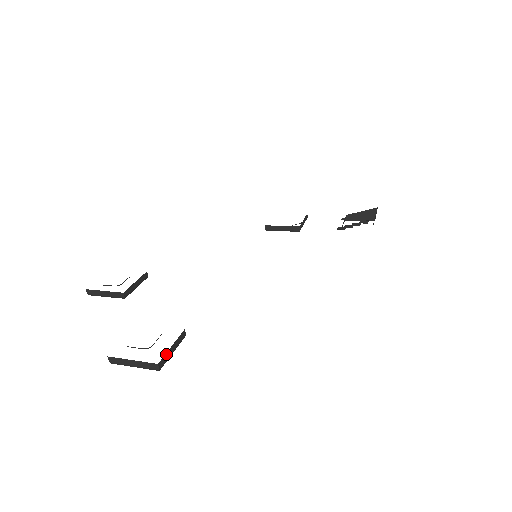
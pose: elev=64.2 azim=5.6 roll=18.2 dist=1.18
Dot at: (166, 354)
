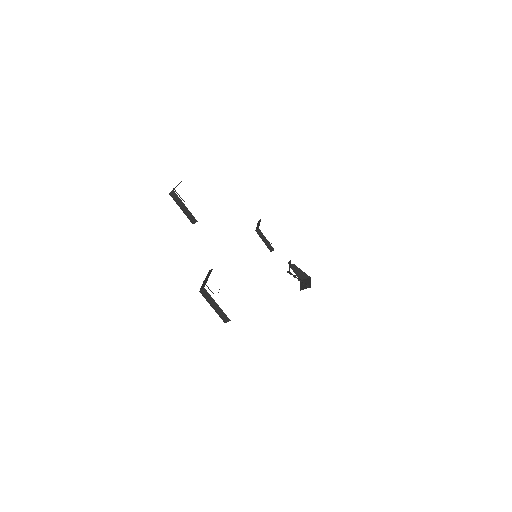
Dot at: occluded
